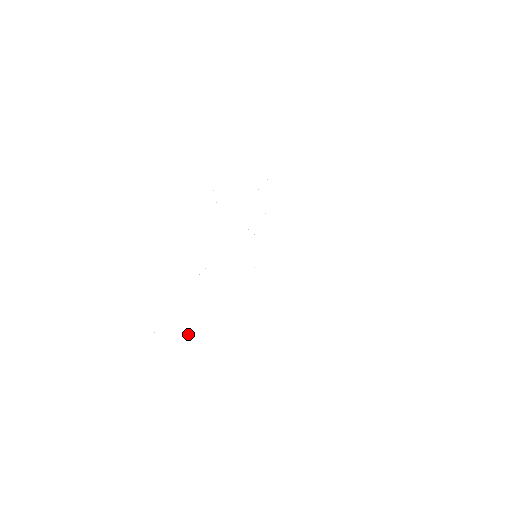
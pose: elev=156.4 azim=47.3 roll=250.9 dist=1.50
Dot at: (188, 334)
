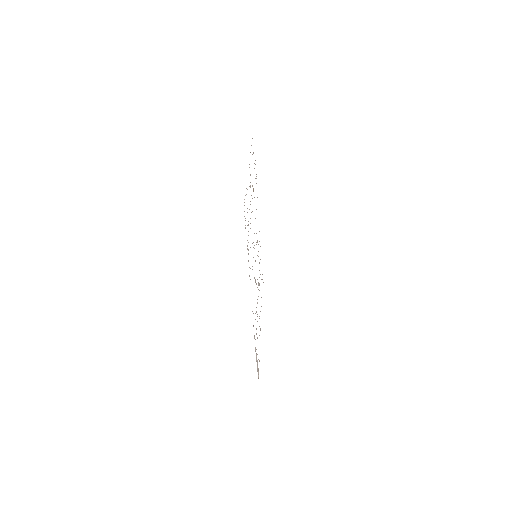
Dot at: occluded
